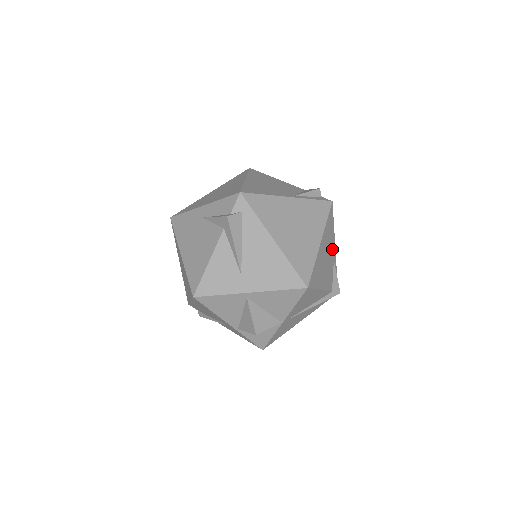
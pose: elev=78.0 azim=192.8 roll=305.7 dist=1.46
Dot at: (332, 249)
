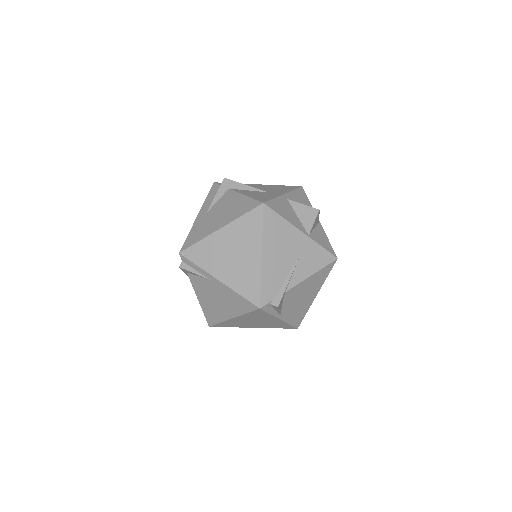
Dot at: occluded
